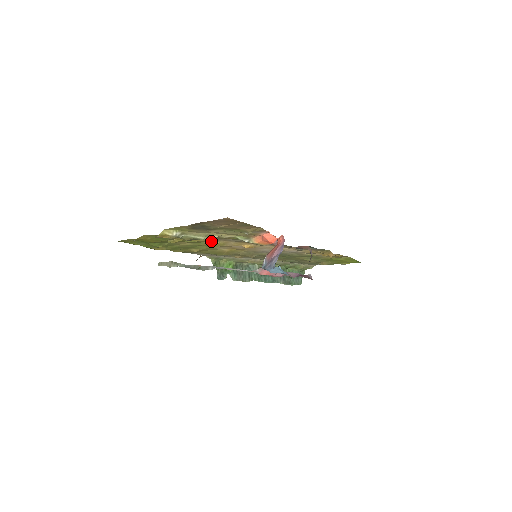
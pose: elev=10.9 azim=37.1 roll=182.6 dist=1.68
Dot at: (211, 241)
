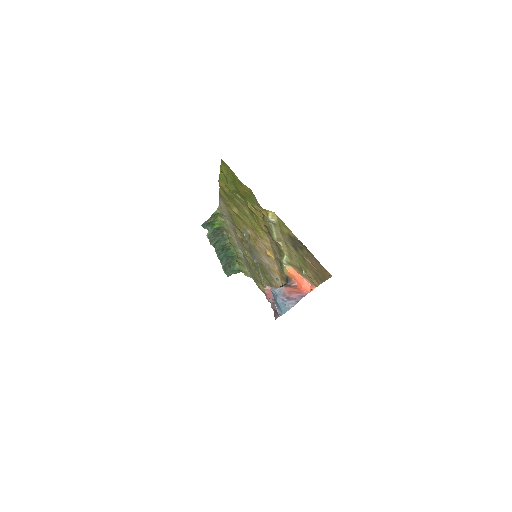
Dot at: occluded
